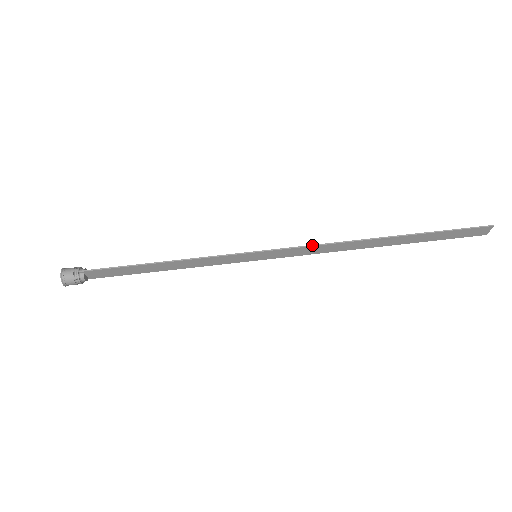
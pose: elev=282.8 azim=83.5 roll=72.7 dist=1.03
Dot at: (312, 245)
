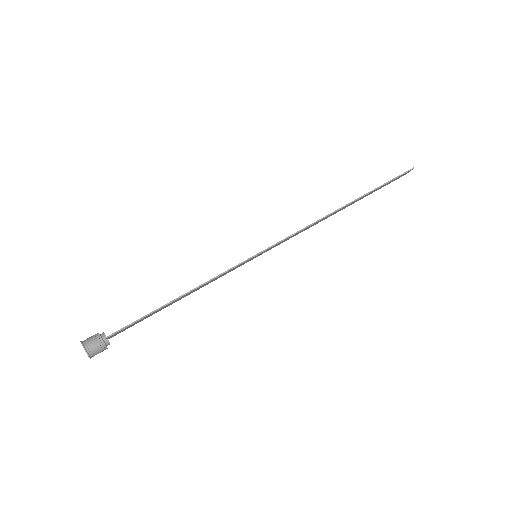
Dot at: (299, 231)
